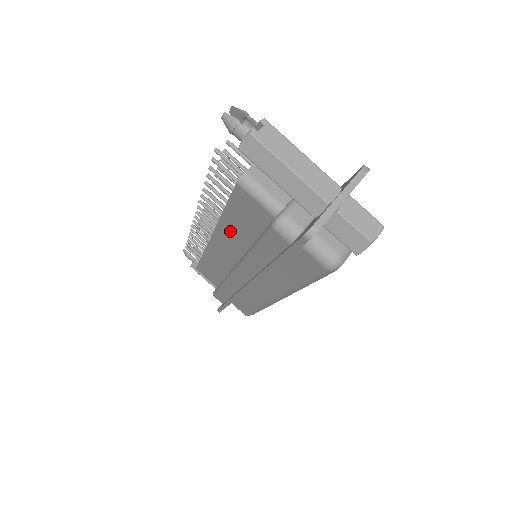
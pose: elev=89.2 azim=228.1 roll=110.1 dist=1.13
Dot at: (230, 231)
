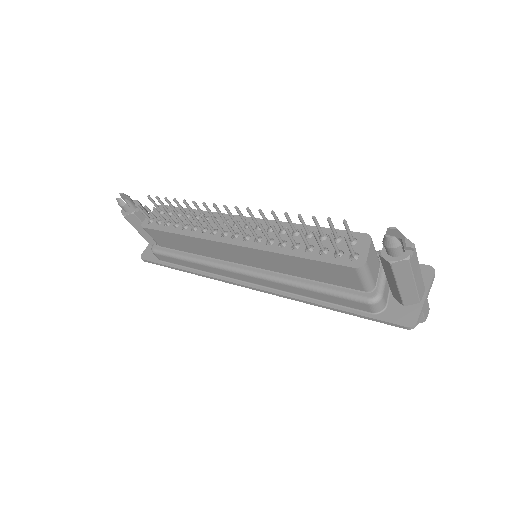
Dot at: (280, 261)
